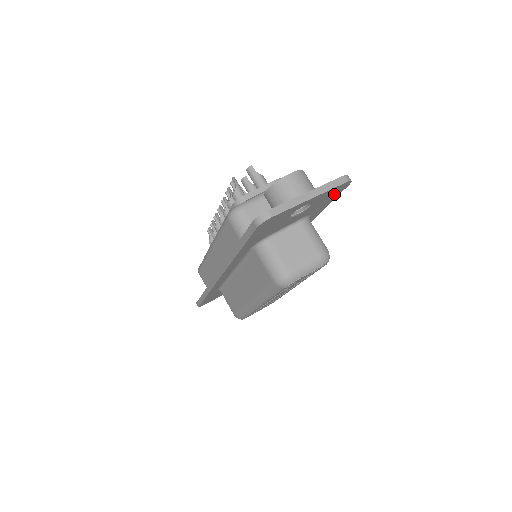
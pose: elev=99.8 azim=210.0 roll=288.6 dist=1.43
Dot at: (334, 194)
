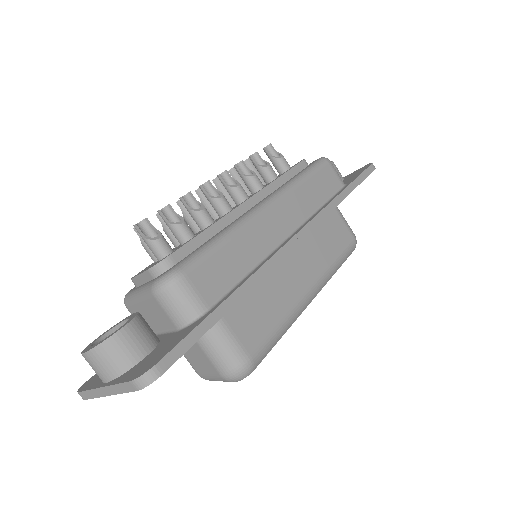
Dot at: occluded
